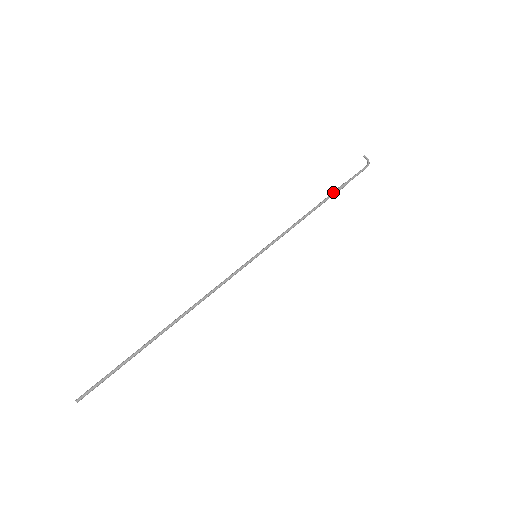
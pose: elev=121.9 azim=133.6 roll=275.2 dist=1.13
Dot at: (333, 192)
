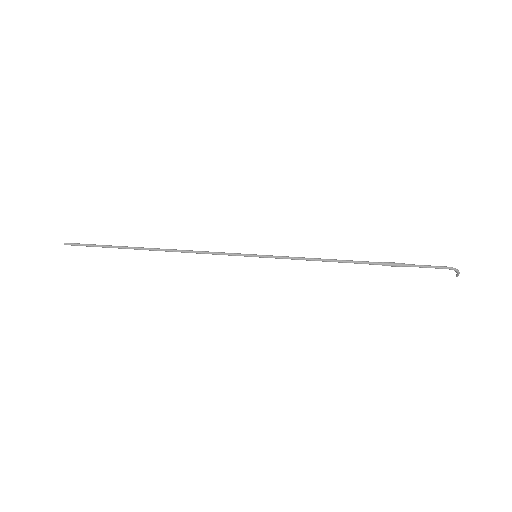
Dot at: occluded
